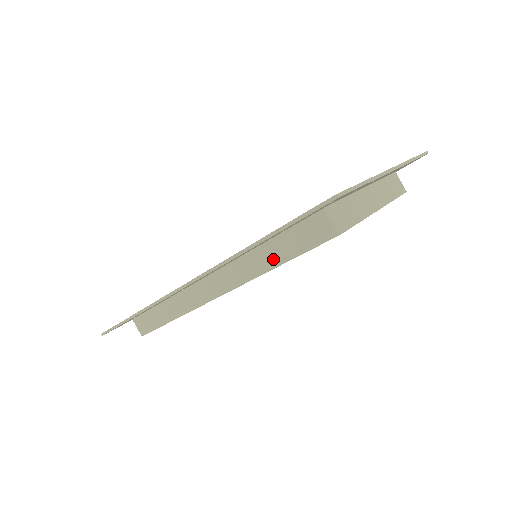
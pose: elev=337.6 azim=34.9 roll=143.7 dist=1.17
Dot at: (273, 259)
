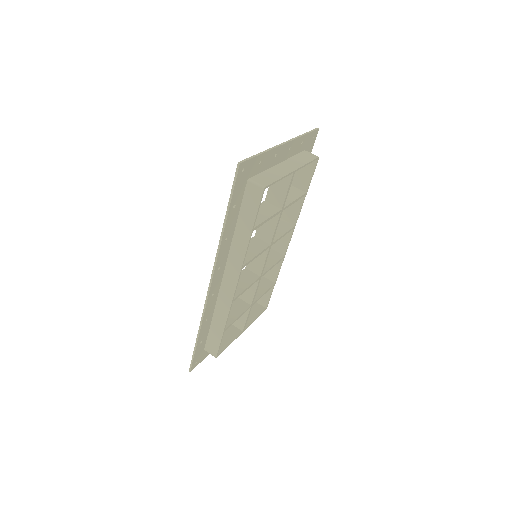
Dot at: (246, 233)
